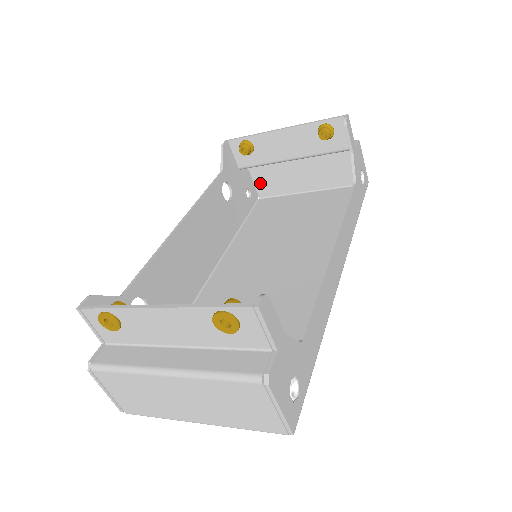
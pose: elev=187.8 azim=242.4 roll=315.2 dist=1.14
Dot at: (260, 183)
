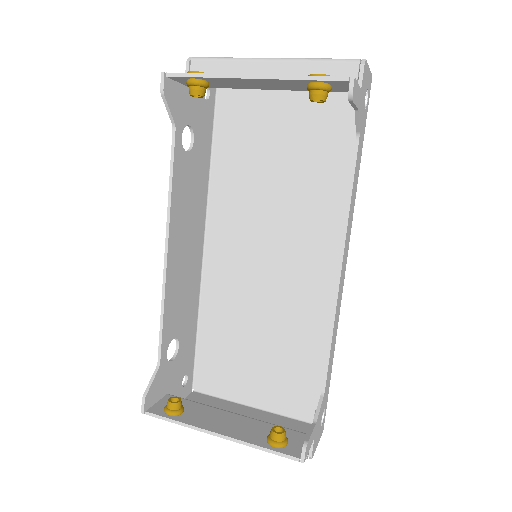
Dot at: occluded
